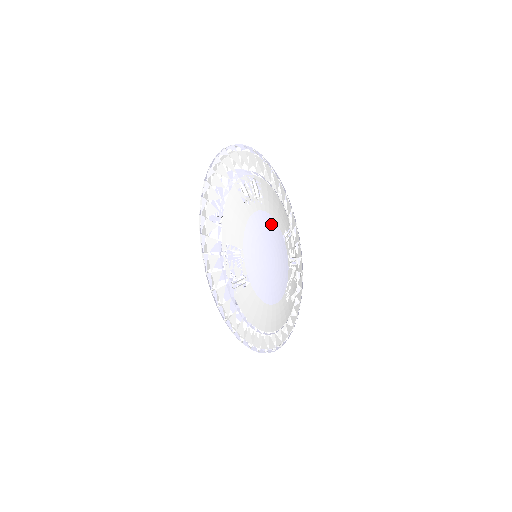
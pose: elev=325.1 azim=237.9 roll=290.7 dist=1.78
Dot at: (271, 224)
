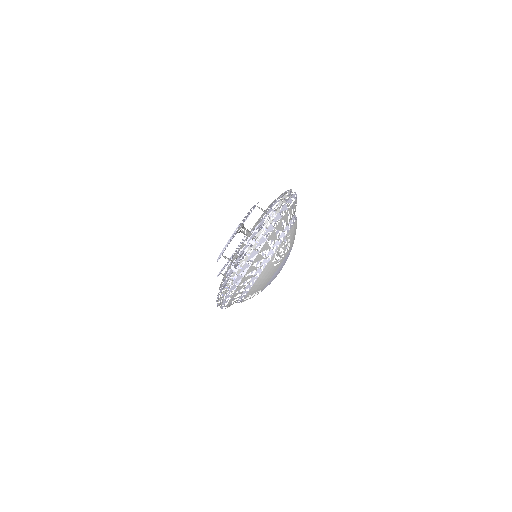
Dot at: occluded
